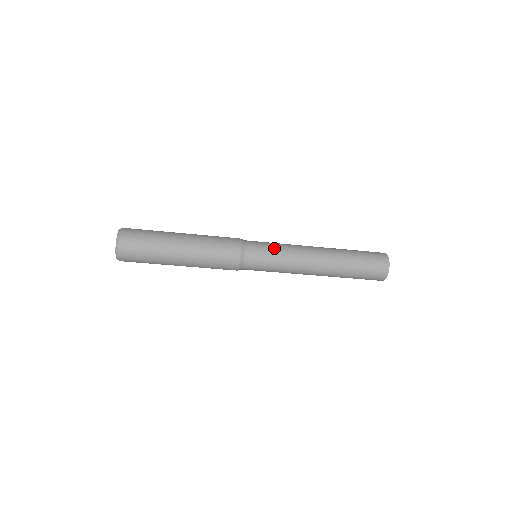
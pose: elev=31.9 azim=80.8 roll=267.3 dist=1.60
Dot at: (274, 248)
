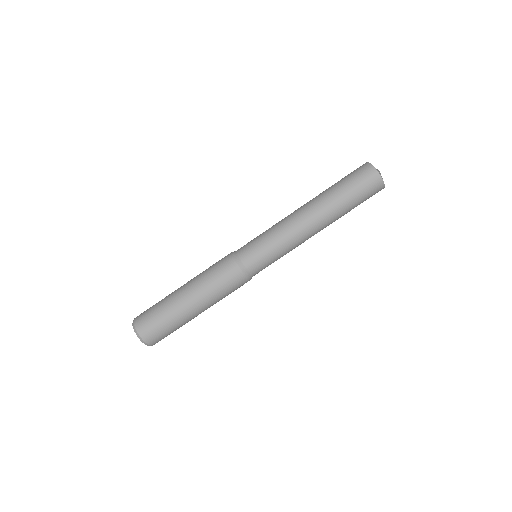
Dot at: (262, 236)
